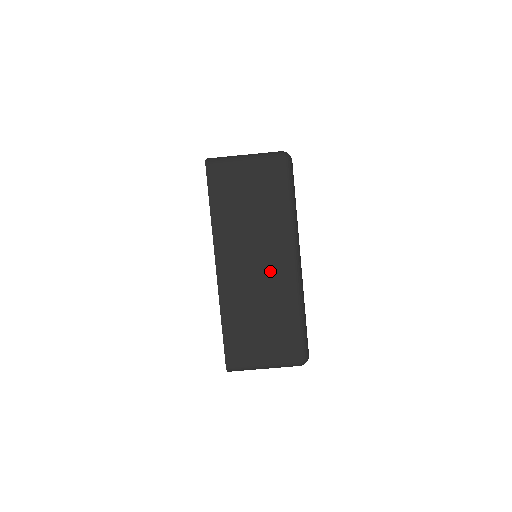
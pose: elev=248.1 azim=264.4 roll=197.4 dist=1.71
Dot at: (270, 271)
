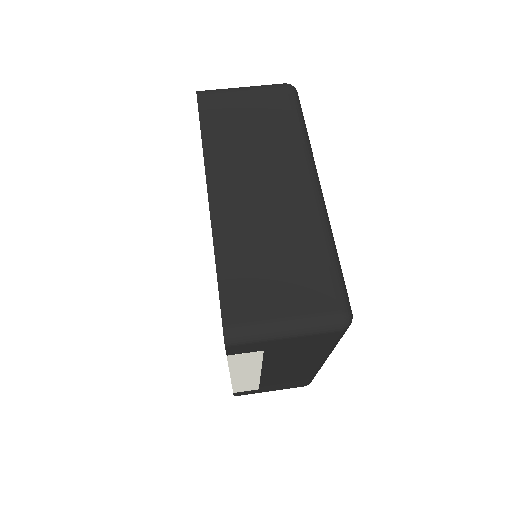
Dot at: (283, 196)
